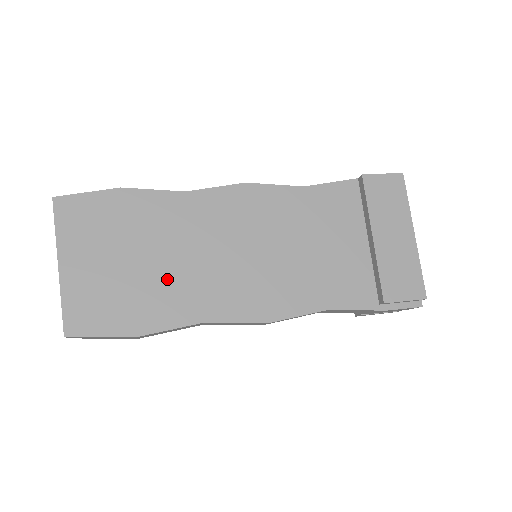
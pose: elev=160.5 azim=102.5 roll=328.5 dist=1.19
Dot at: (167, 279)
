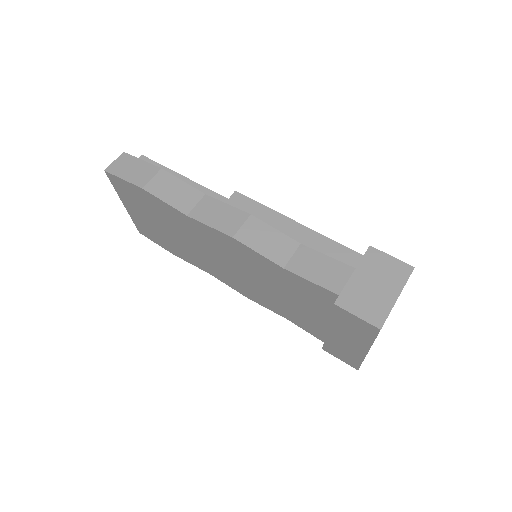
Dot at: (184, 246)
